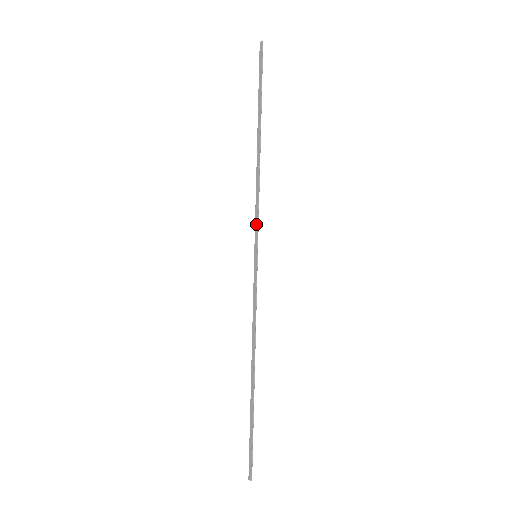
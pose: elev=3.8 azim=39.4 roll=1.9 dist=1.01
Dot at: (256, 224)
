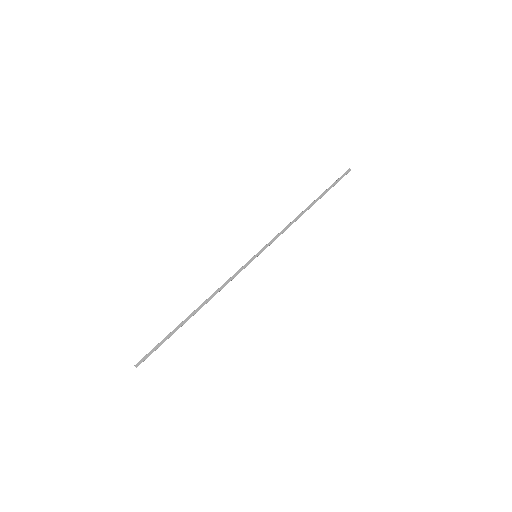
Dot at: (271, 242)
